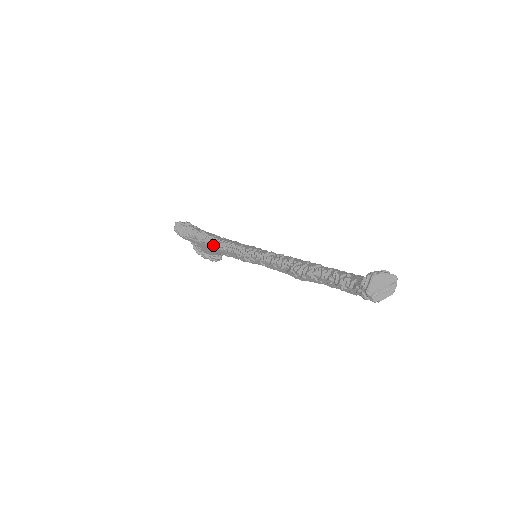
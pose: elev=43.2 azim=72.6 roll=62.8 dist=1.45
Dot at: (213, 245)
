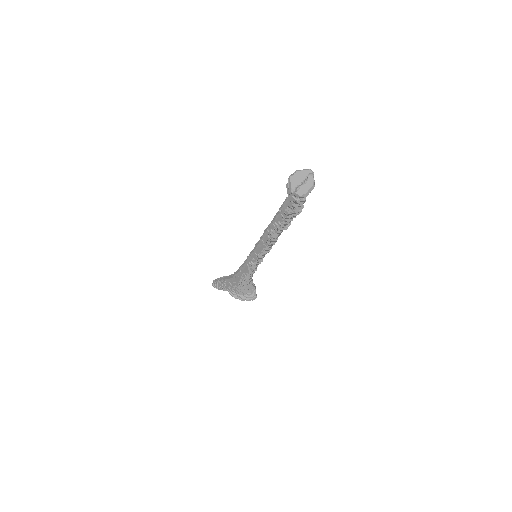
Dot at: (235, 276)
